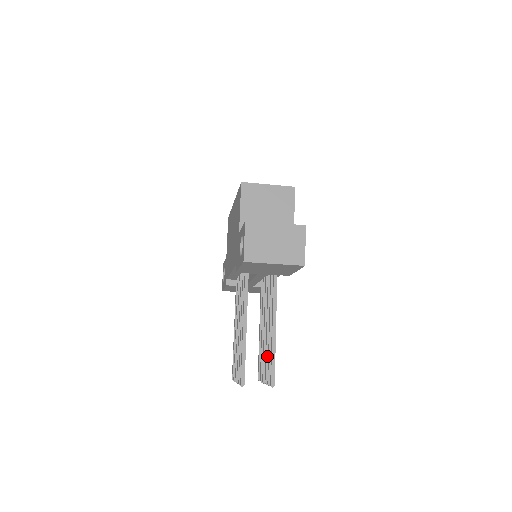
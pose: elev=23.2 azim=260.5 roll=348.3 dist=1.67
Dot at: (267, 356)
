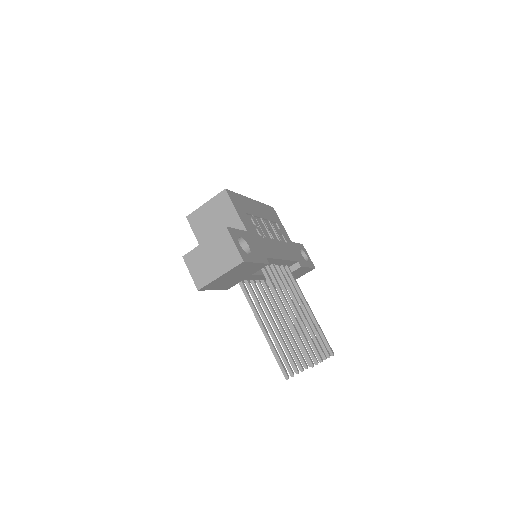
Dot at: (307, 337)
